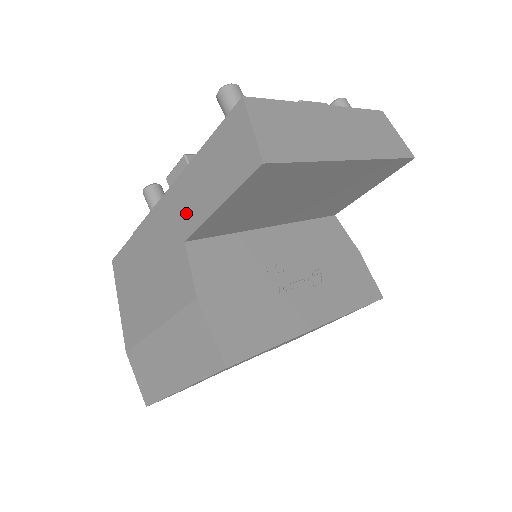
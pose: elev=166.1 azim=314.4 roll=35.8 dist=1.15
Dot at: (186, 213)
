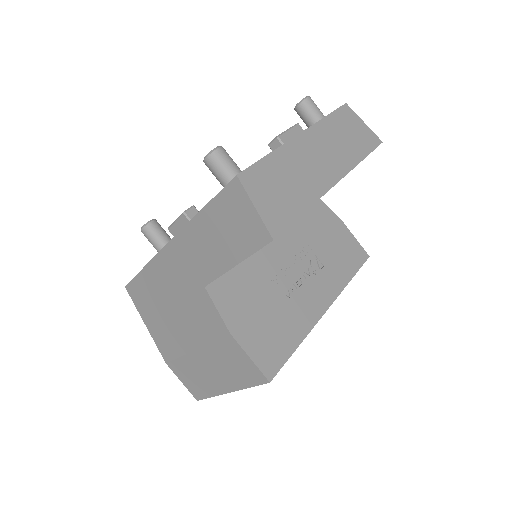
Dot at: (200, 263)
